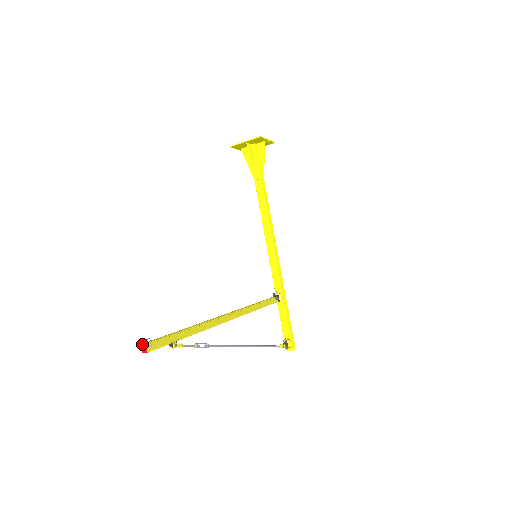
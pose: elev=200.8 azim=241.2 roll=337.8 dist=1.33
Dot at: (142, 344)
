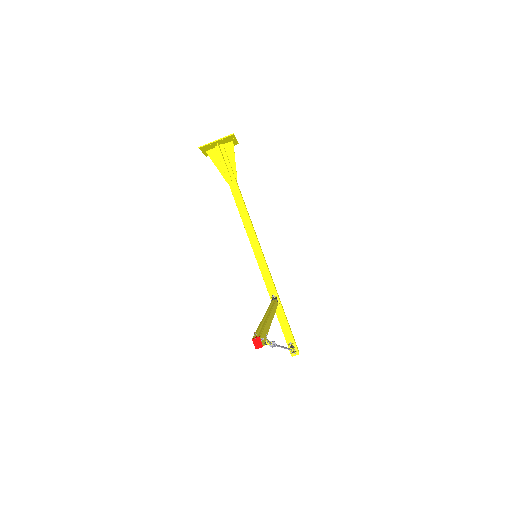
Dot at: (254, 338)
